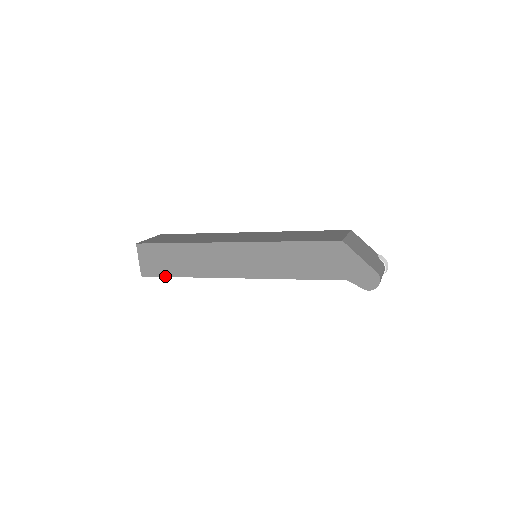
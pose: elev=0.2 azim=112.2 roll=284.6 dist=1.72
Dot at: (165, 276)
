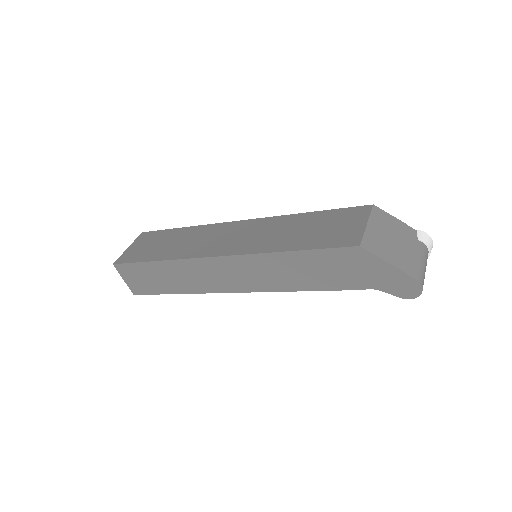
Dot at: (158, 294)
